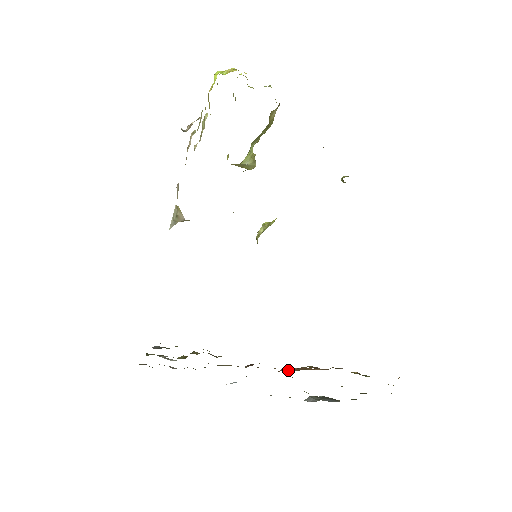
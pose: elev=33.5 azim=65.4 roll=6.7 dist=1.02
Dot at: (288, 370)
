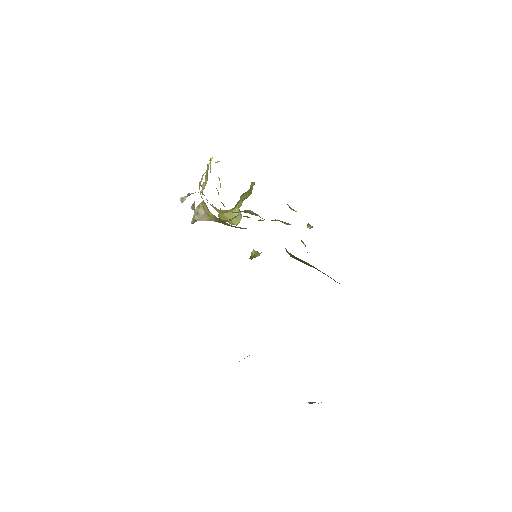
Dot at: occluded
